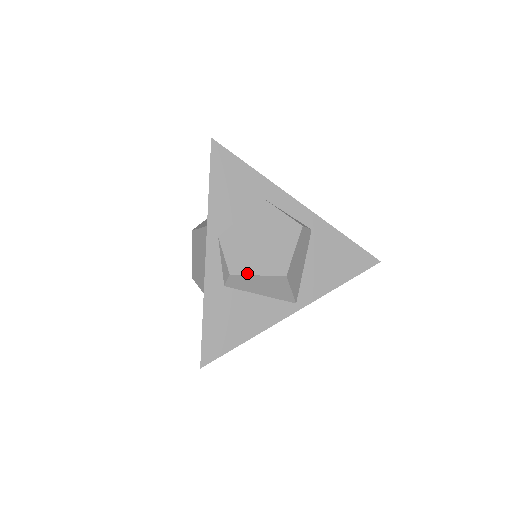
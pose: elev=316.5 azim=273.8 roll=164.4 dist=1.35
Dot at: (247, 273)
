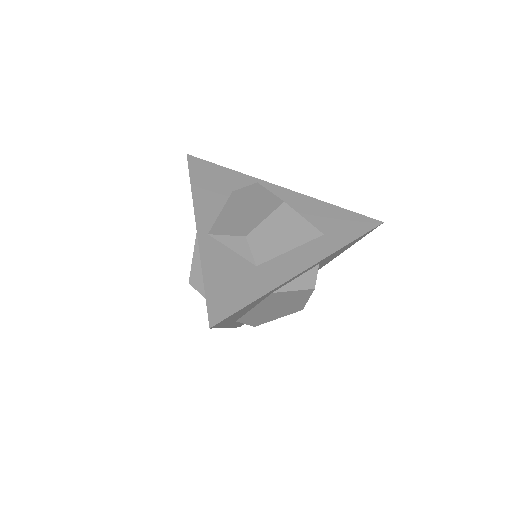
Dot at: (269, 321)
